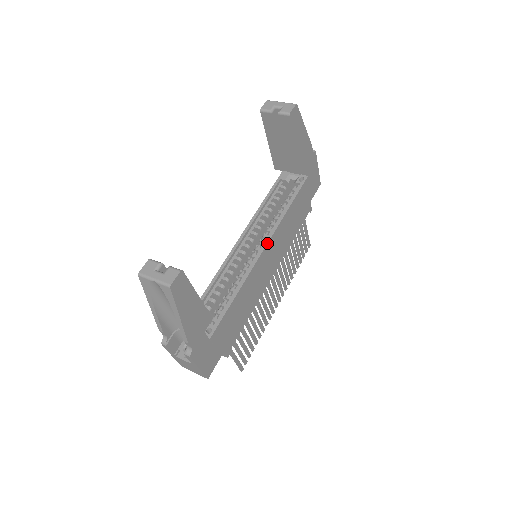
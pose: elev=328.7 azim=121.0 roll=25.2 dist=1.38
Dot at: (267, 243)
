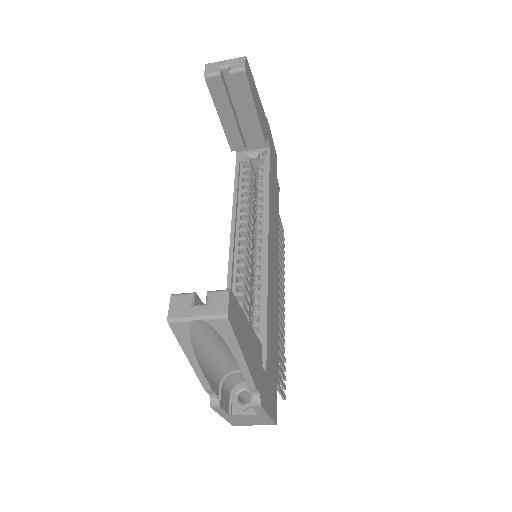
Dot at: (268, 234)
